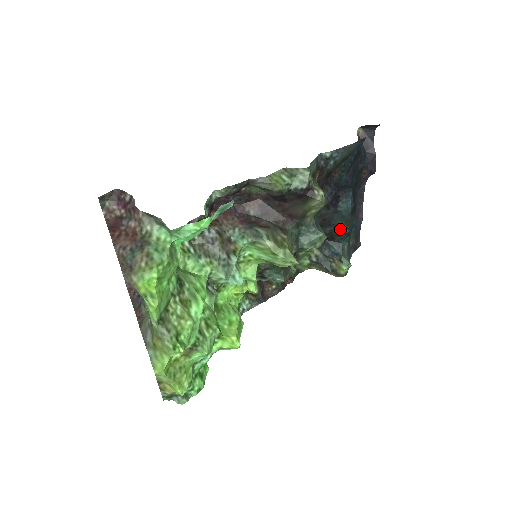
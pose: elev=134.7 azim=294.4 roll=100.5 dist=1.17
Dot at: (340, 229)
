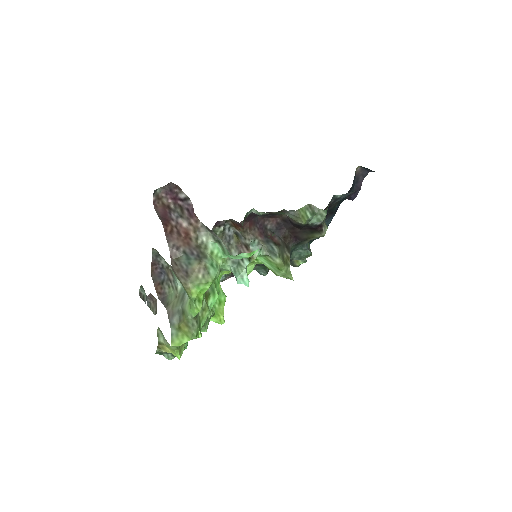
Dot at: occluded
